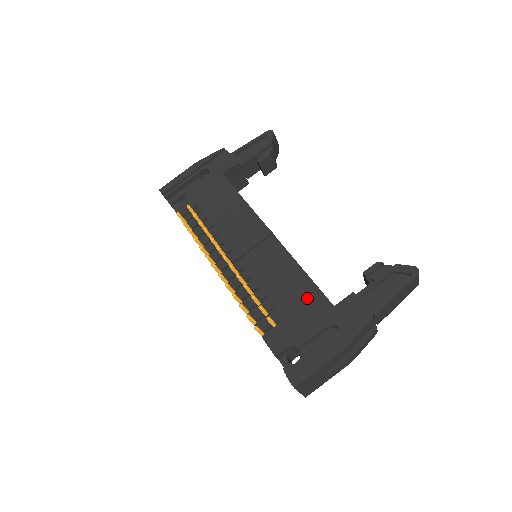
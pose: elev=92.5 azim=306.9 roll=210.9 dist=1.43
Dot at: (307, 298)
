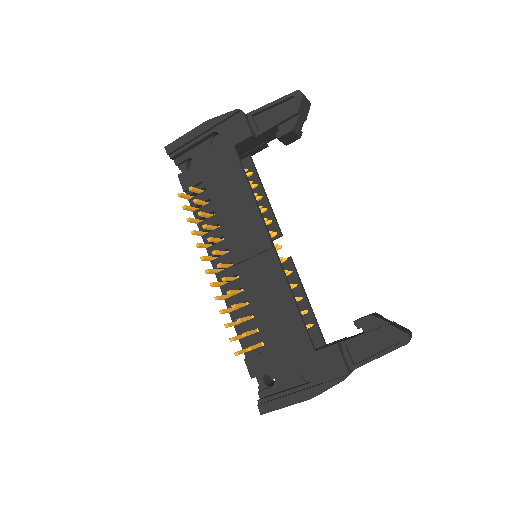
Dot at: (291, 333)
